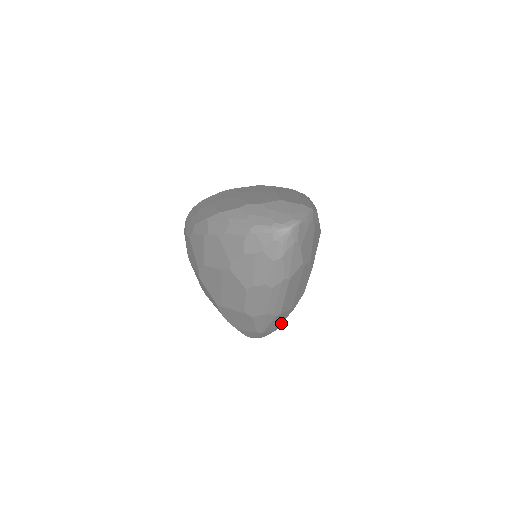
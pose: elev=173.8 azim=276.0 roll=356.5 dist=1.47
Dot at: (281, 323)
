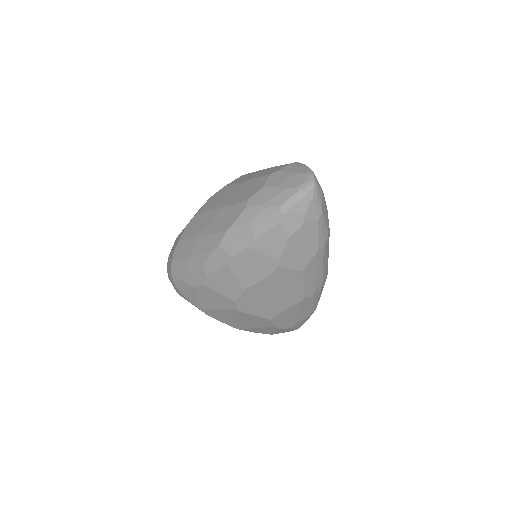
Dot at: occluded
